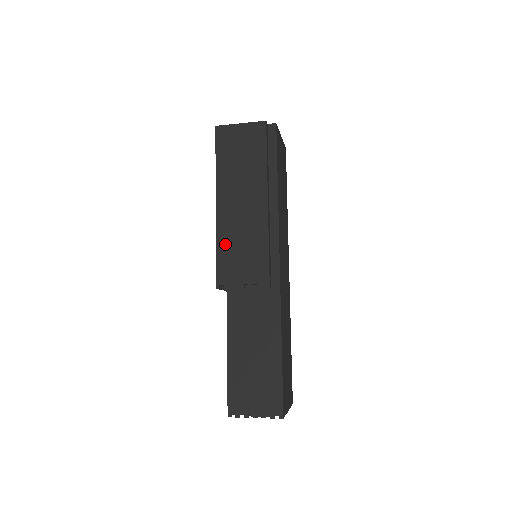
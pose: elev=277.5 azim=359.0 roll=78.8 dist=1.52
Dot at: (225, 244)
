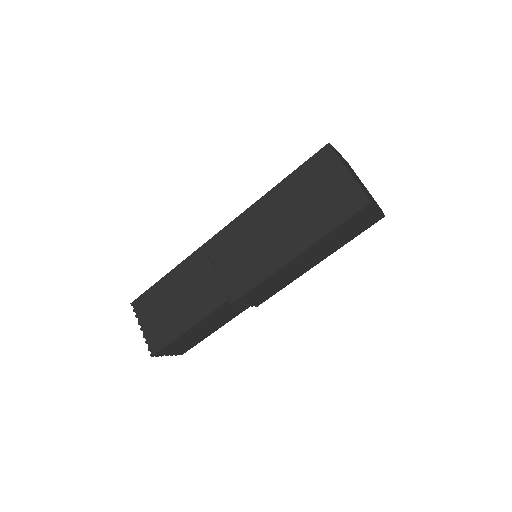
Dot at: (269, 281)
